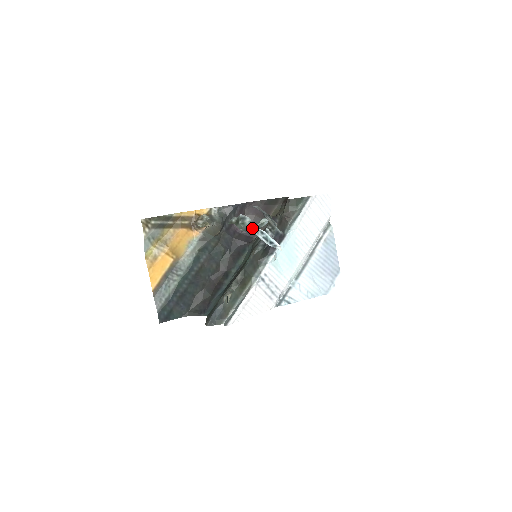
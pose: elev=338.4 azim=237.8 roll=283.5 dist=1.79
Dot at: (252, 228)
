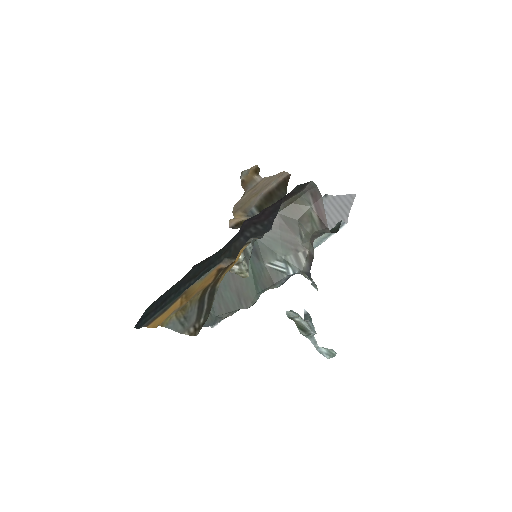
Dot at: occluded
